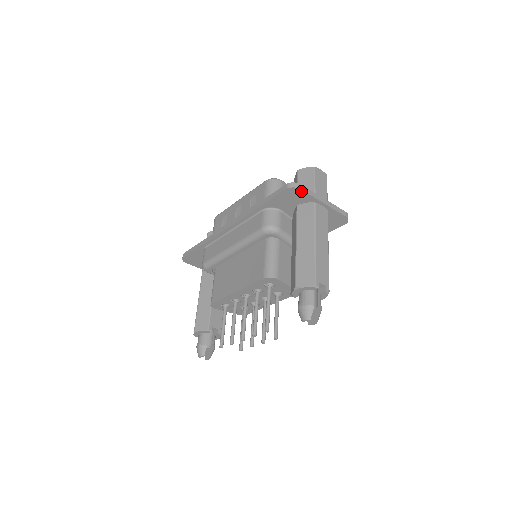
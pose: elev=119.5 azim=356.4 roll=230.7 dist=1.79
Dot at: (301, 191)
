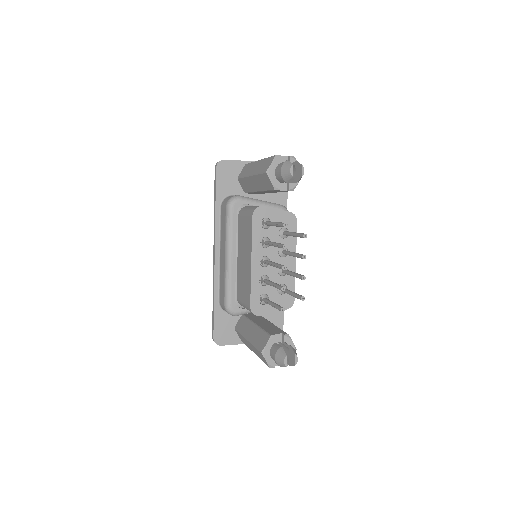
Dot at: (227, 162)
